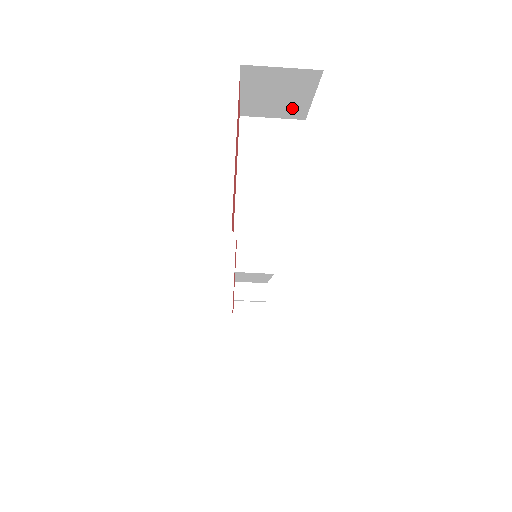
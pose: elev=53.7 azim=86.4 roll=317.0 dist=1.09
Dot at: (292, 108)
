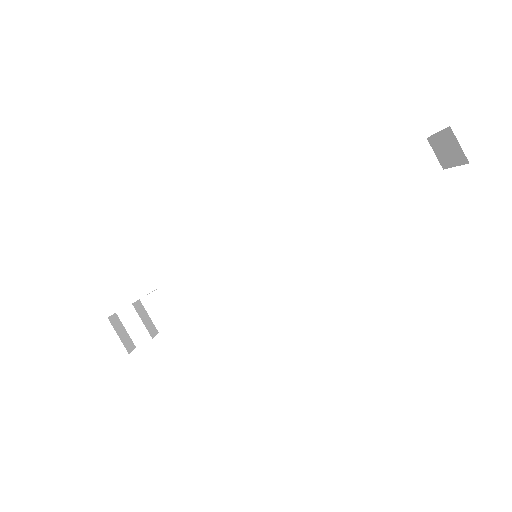
Dot at: (404, 181)
